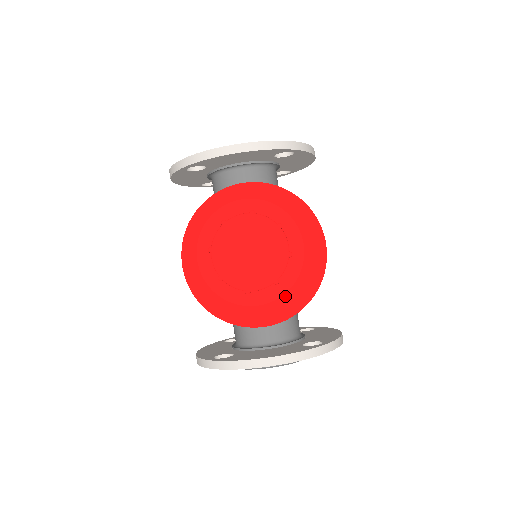
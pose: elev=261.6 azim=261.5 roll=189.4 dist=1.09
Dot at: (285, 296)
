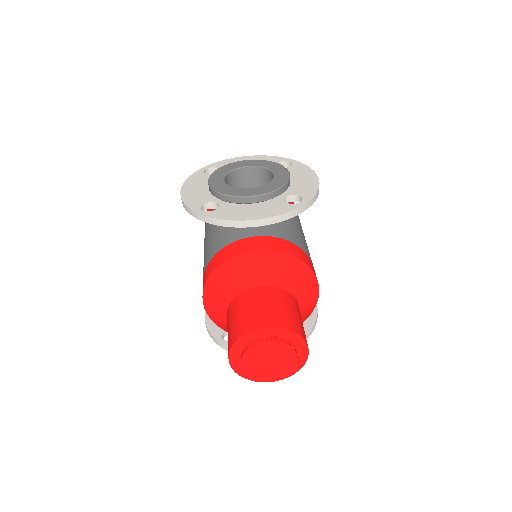
Dot at: occluded
